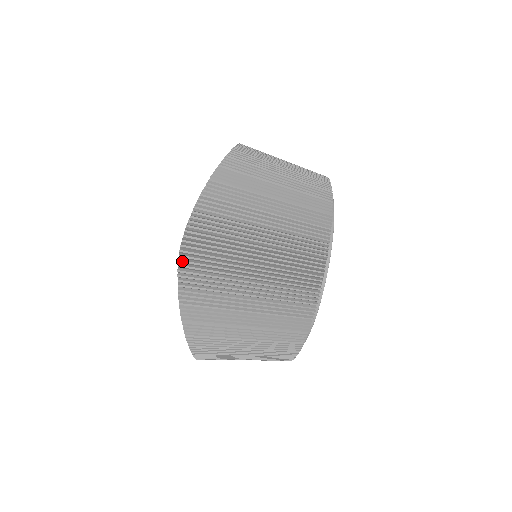
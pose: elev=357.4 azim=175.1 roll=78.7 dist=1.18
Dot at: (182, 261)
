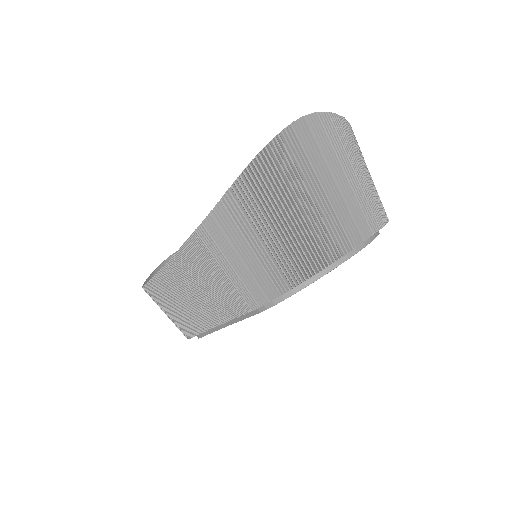
Dot at: (299, 122)
